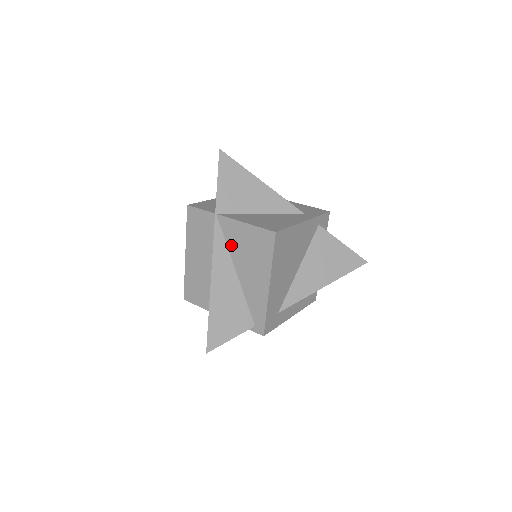
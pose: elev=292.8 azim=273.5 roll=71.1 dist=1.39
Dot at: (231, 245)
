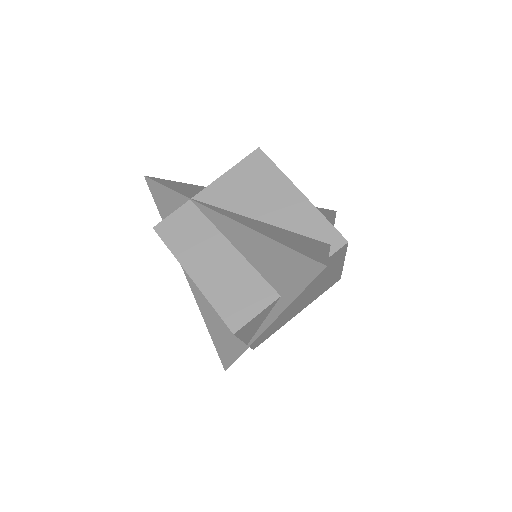
Dot at: (231, 205)
